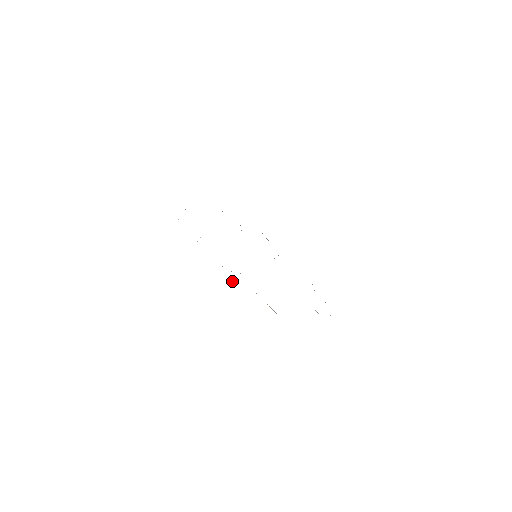
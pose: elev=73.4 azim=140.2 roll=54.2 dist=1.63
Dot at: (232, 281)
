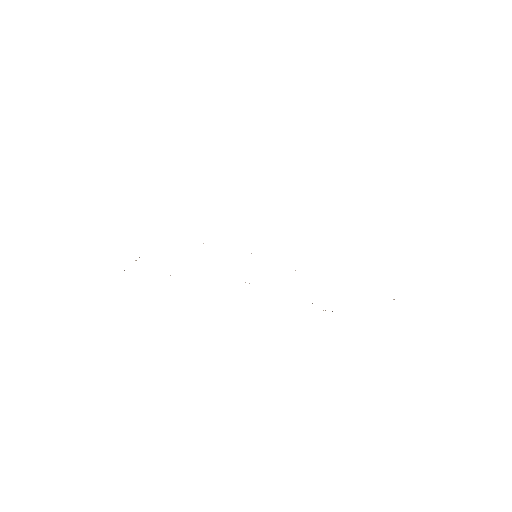
Dot at: occluded
